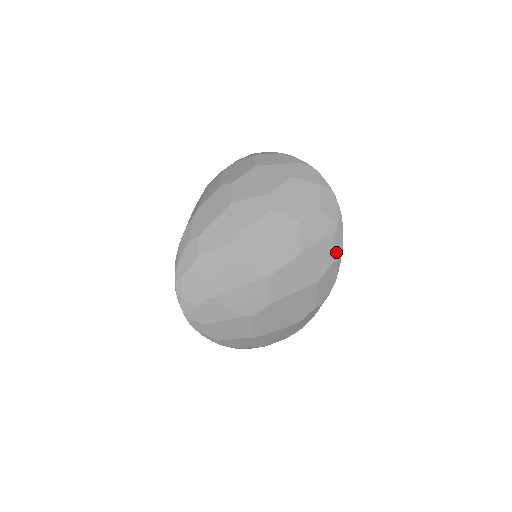
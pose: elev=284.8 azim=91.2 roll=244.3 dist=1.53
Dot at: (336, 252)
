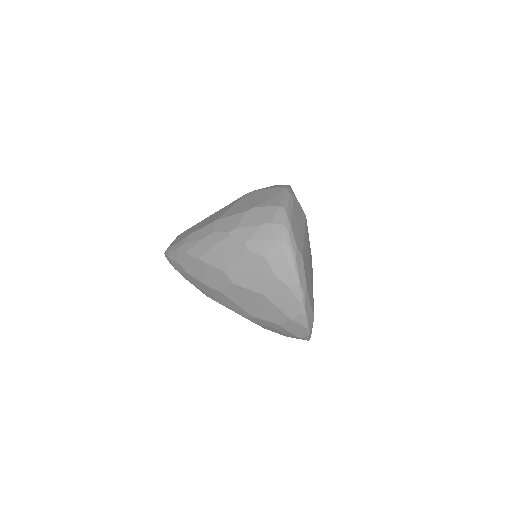
Dot at: occluded
